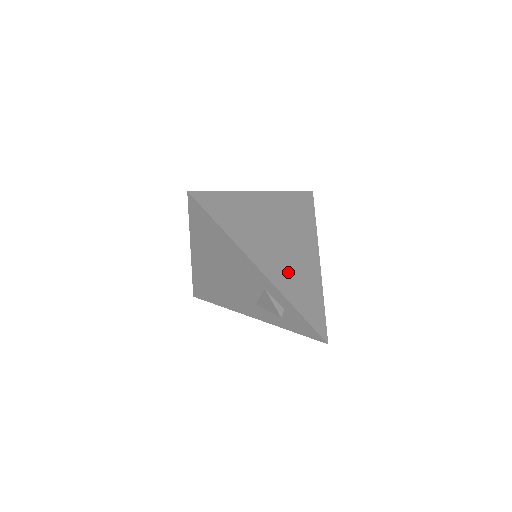
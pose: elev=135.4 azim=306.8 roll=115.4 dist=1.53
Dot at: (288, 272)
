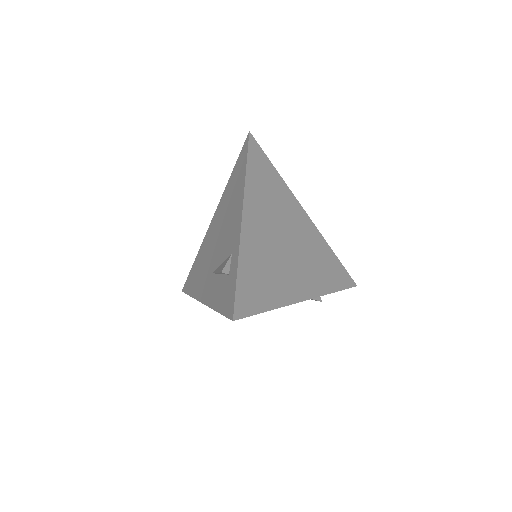
Dot at: (311, 267)
